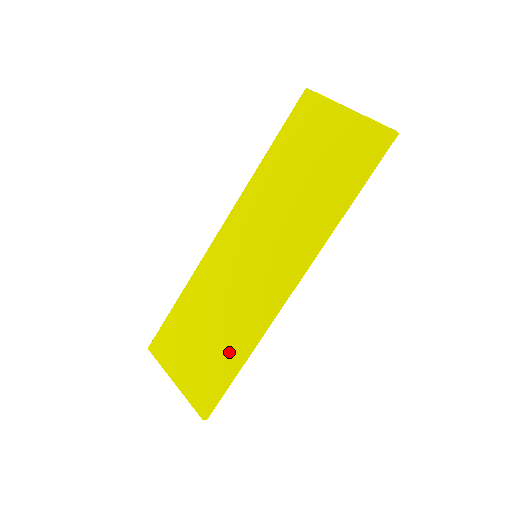
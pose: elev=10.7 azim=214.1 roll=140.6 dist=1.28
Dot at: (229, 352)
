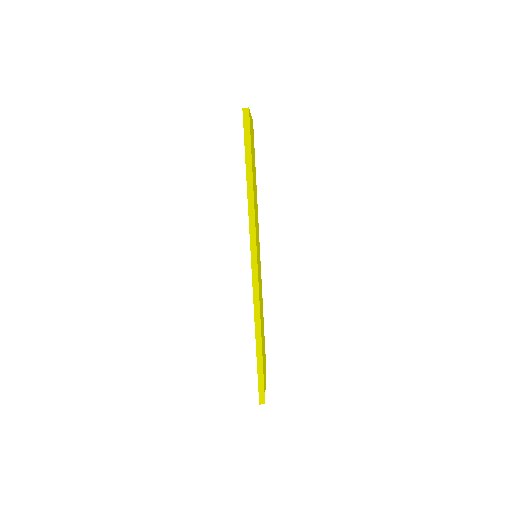
Dot at: occluded
